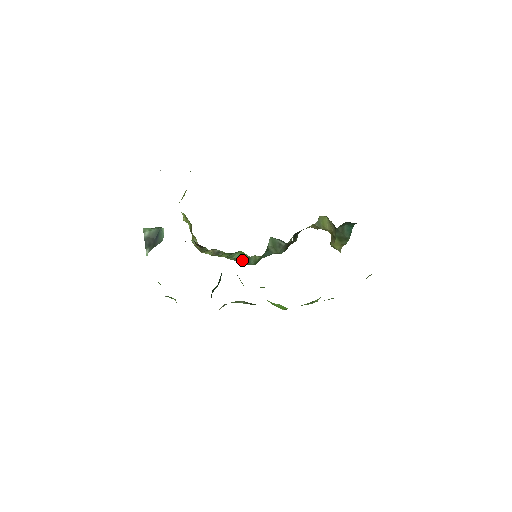
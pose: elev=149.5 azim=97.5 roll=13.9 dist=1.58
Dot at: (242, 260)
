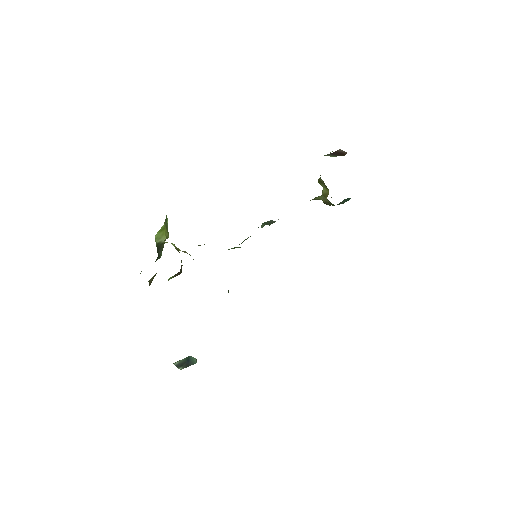
Dot at: occluded
